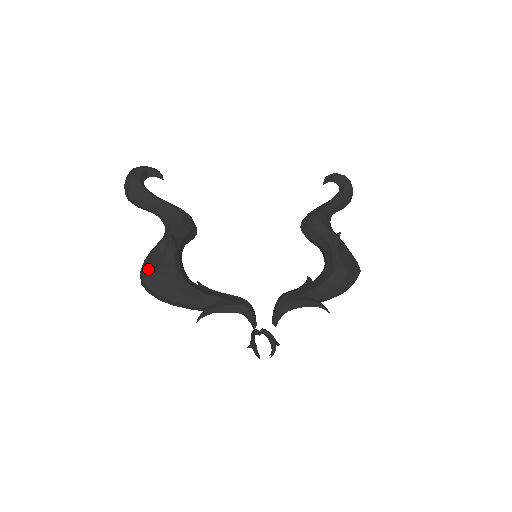
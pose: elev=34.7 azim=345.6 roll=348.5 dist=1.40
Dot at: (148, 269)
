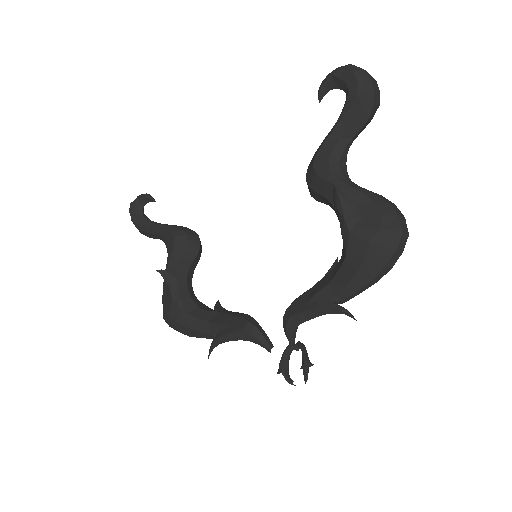
Dot at: occluded
